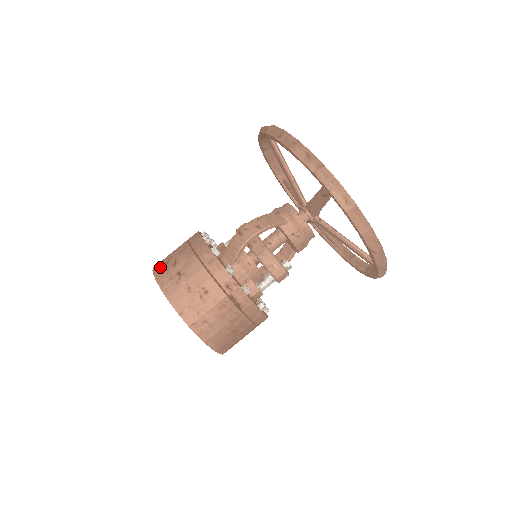
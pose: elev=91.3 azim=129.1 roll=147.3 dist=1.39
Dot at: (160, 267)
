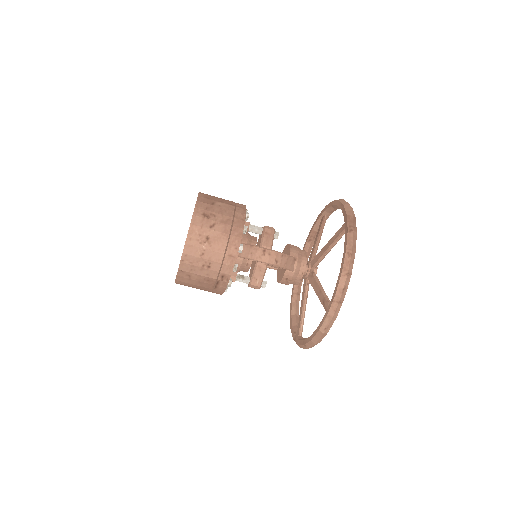
Dot at: (202, 213)
